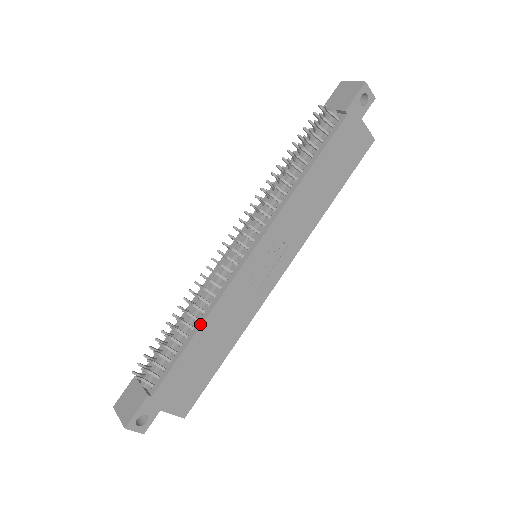
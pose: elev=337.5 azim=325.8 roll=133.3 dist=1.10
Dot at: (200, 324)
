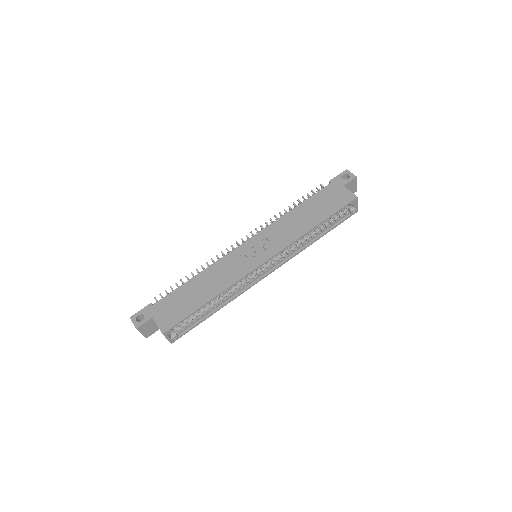
Dot at: (199, 274)
